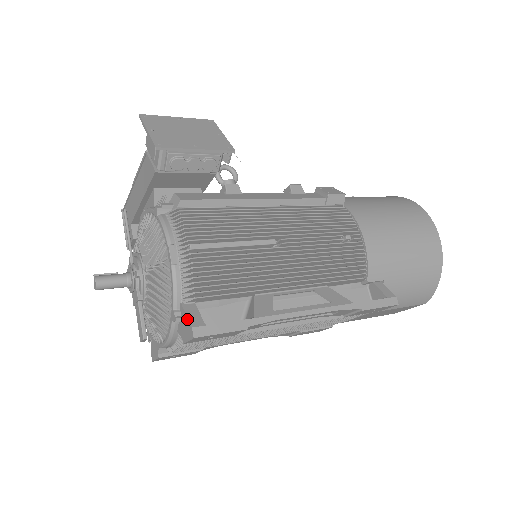
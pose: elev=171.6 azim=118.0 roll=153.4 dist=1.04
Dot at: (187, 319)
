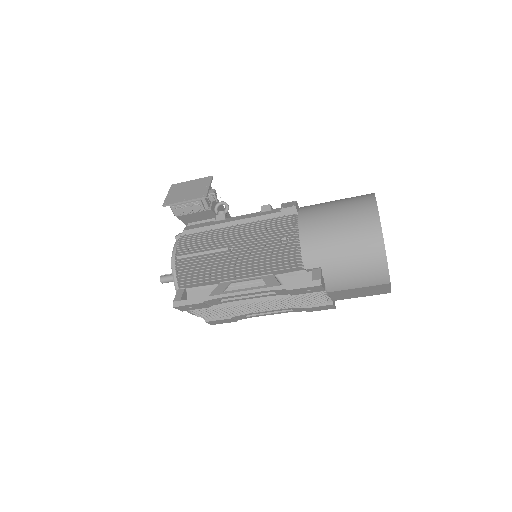
Dot at: (175, 297)
